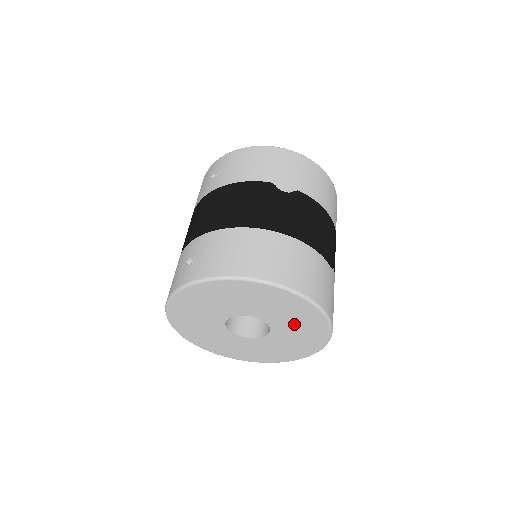
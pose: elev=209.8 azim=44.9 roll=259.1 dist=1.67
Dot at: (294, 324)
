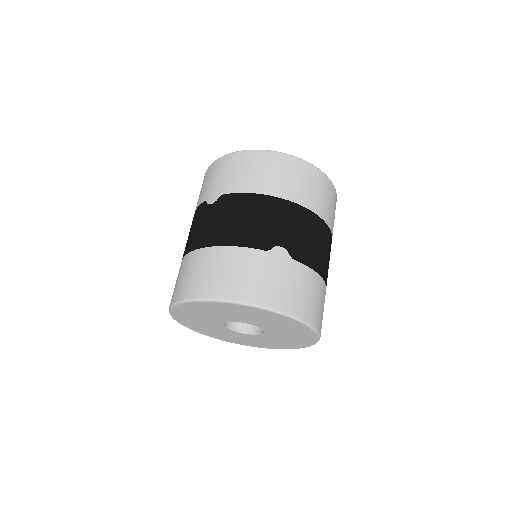
Dot at: (253, 317)
